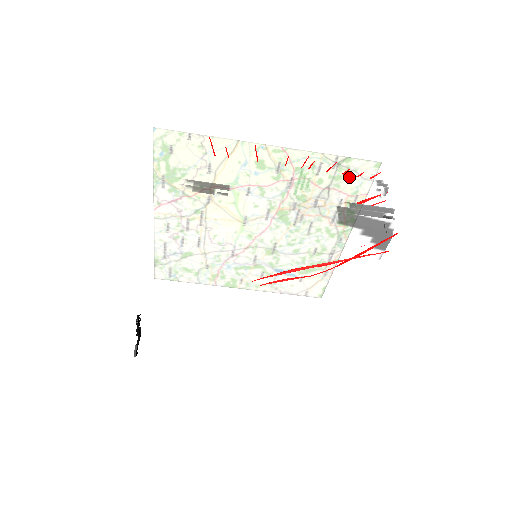
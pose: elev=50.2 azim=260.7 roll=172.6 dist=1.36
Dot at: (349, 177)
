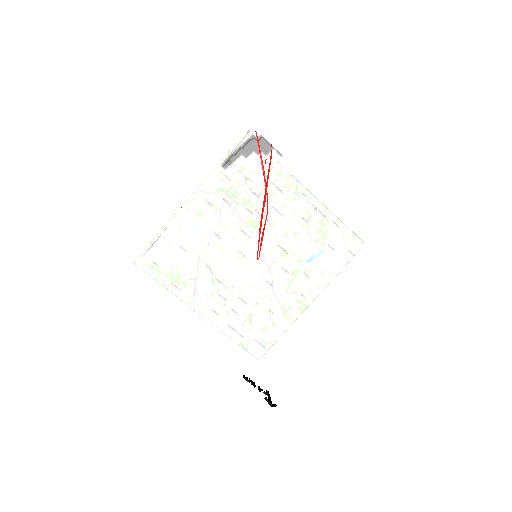
Dot at: occluded
